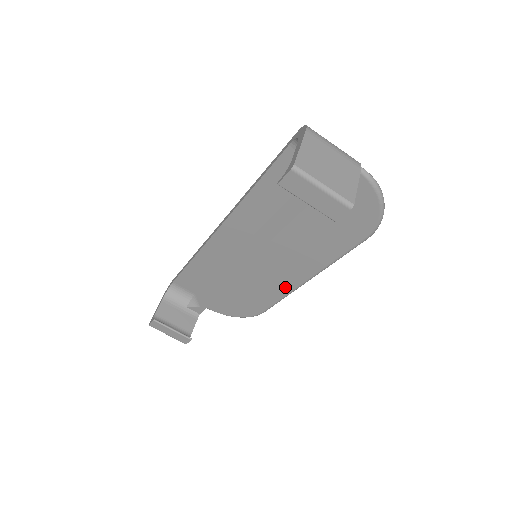
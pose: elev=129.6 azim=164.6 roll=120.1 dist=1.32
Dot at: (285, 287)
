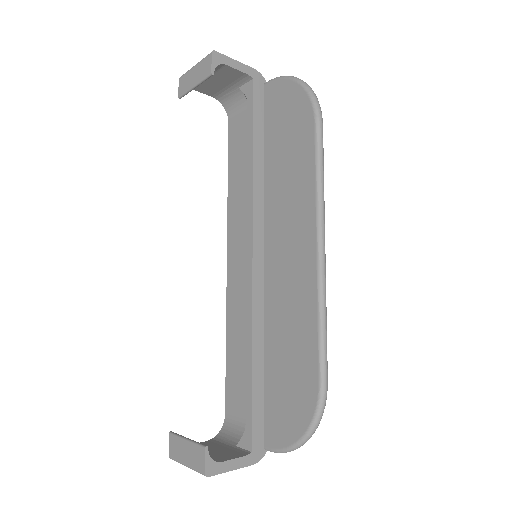
Dot at: (308, 287)
